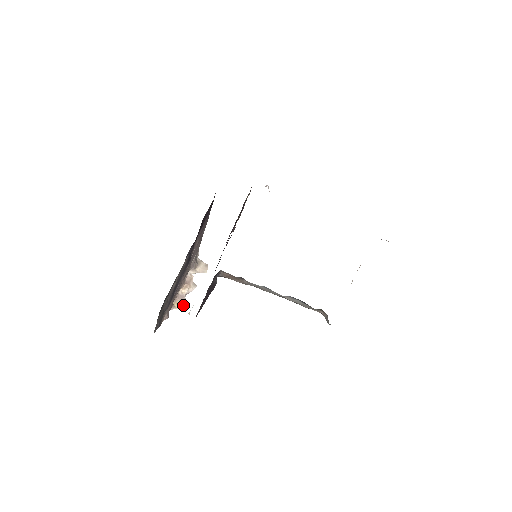
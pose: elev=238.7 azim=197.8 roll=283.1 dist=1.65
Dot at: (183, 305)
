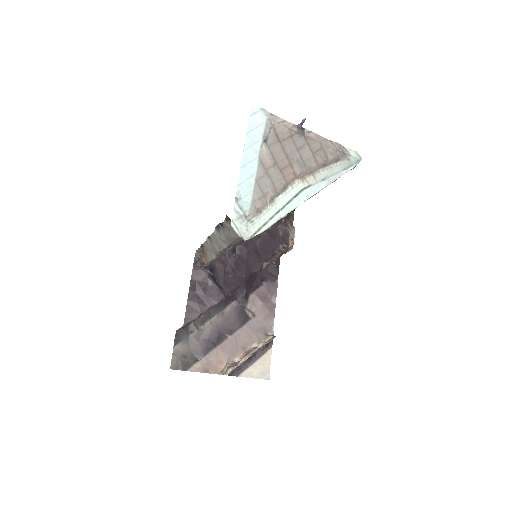
Dot at: (229, 368)
